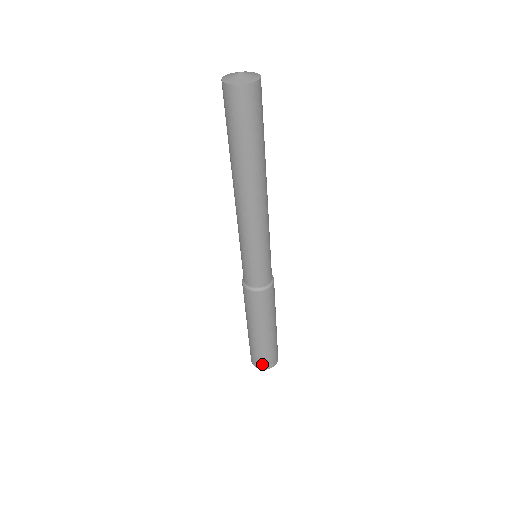
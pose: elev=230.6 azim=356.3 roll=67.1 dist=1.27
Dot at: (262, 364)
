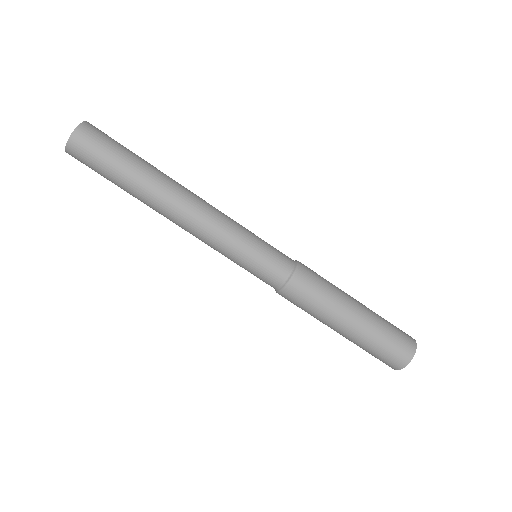
Dot at: (403, 353)
